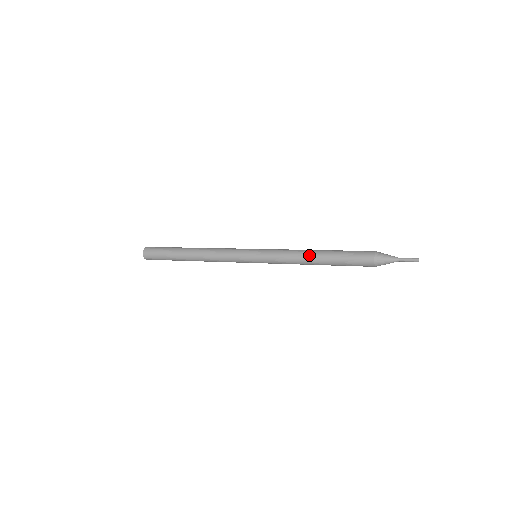
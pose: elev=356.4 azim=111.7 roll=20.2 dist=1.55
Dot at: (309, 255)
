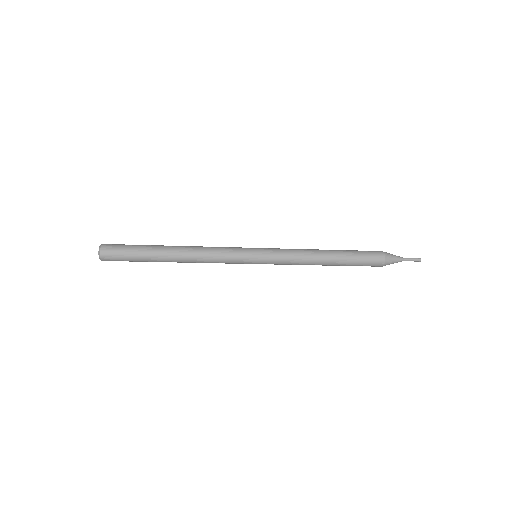
Dot at: (320, 252)
